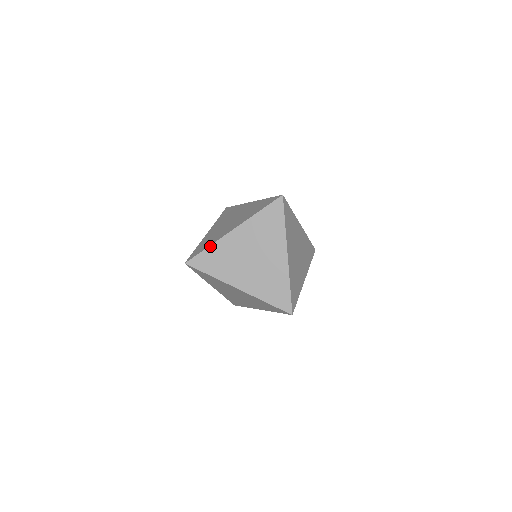
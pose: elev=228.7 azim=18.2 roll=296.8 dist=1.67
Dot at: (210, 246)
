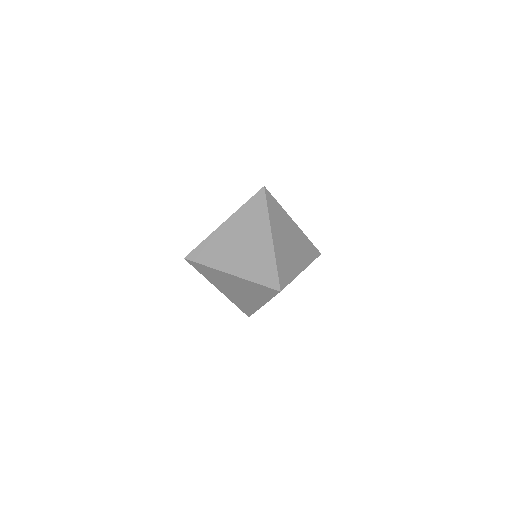
Dot at: (205, 240)
